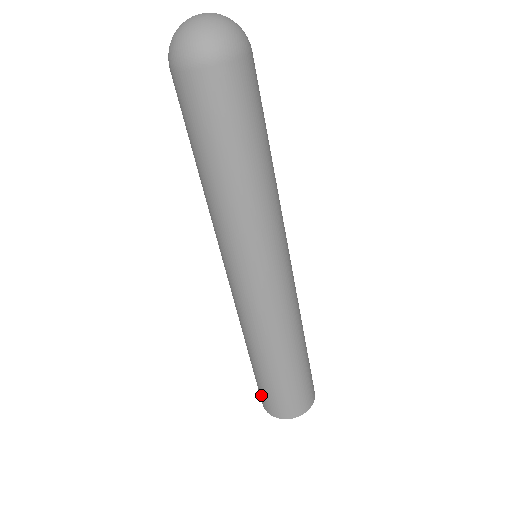
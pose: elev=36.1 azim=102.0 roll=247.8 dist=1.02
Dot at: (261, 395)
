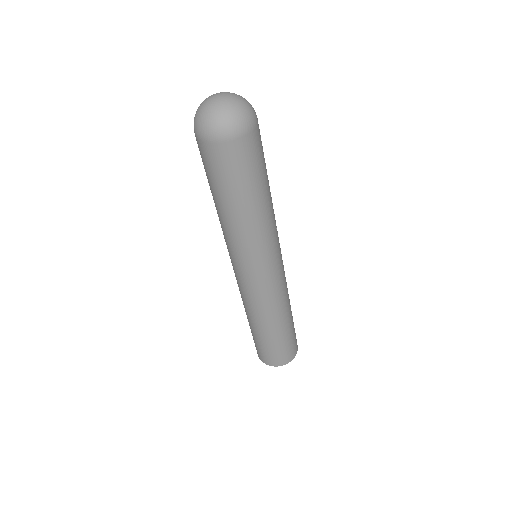
Dot at: occluded
